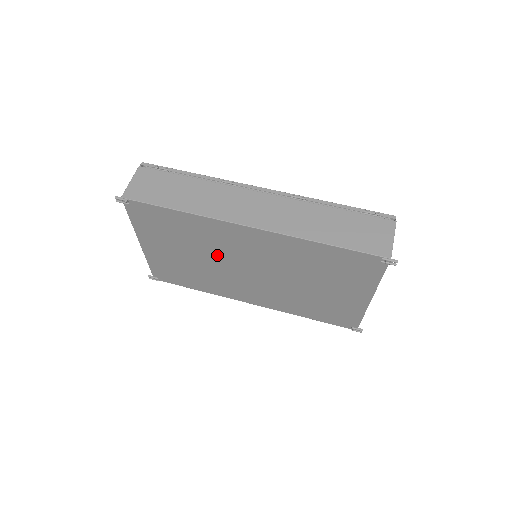
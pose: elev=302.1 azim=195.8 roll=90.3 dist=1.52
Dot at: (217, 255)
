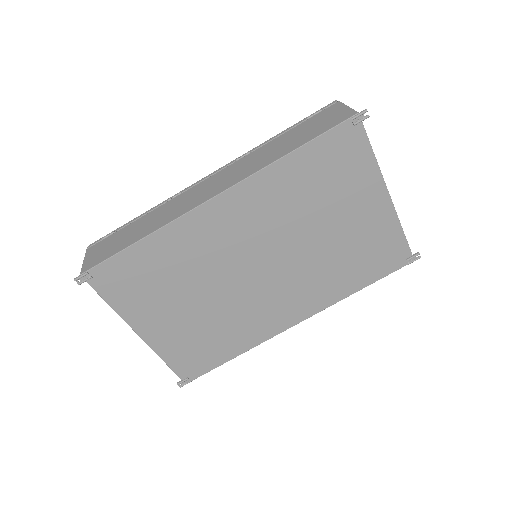
Dot at: (215, 275)
